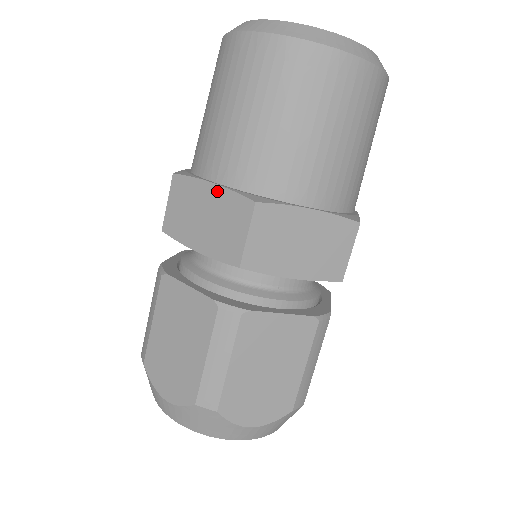
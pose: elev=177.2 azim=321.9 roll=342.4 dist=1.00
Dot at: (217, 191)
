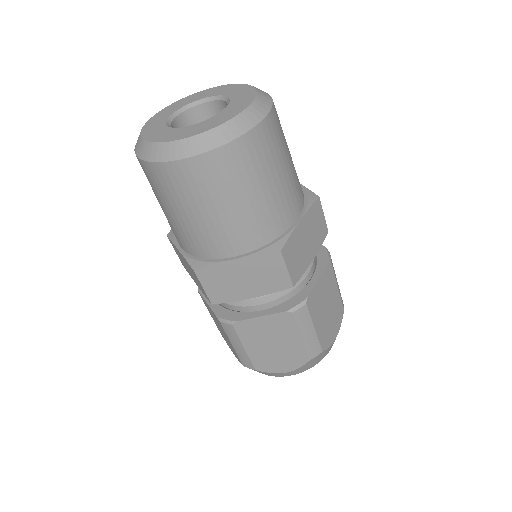
Dot at: (244, 261)
